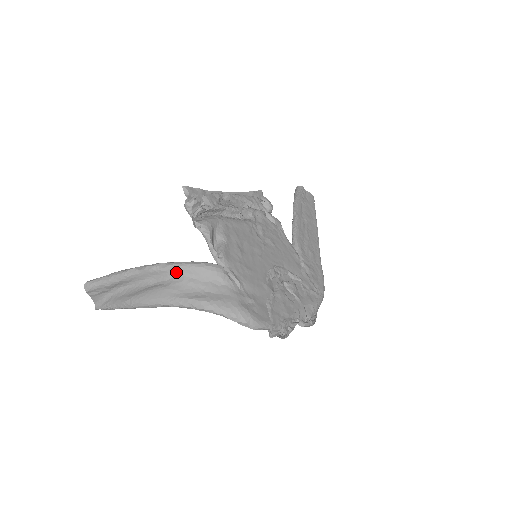
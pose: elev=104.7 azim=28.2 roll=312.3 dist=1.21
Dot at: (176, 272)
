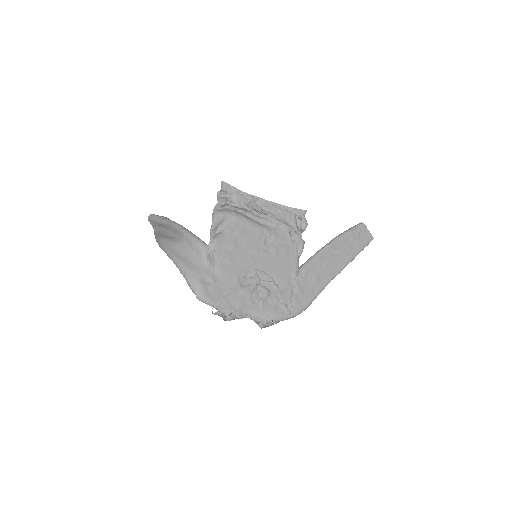
Dot at: (182, 236)
